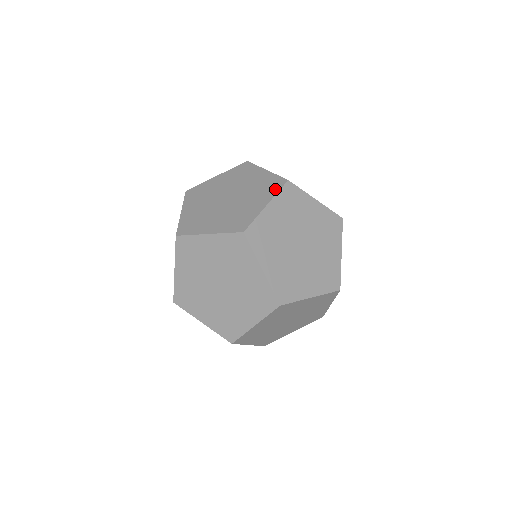
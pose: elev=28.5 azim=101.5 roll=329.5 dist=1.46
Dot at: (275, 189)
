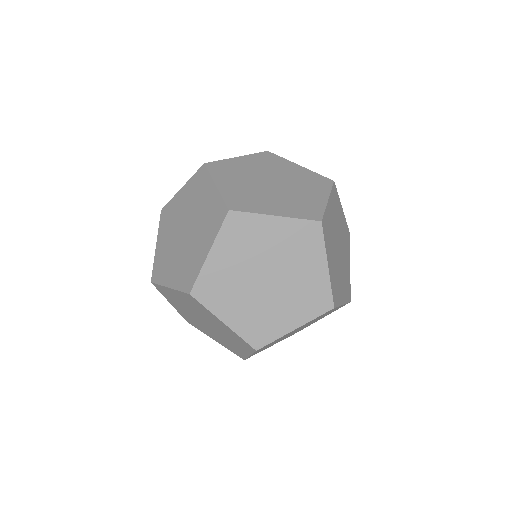
Dot at: (217, 225)
